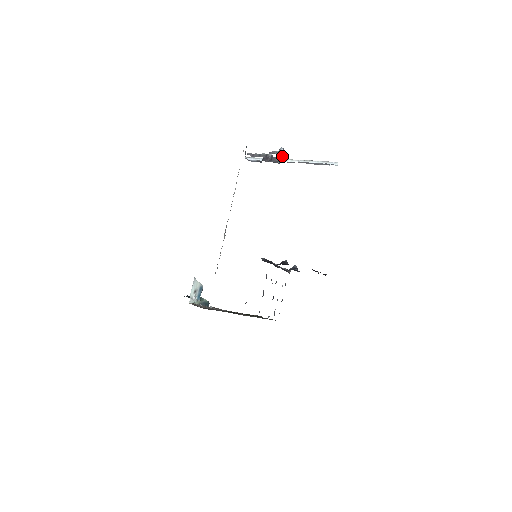
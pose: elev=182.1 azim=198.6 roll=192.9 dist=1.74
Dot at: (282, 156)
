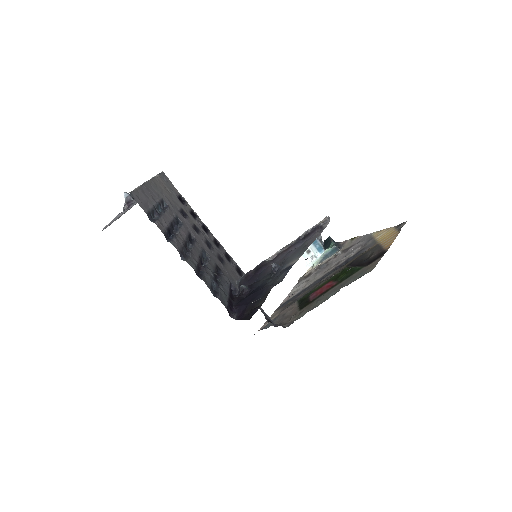
Dot at: (128, 207)
